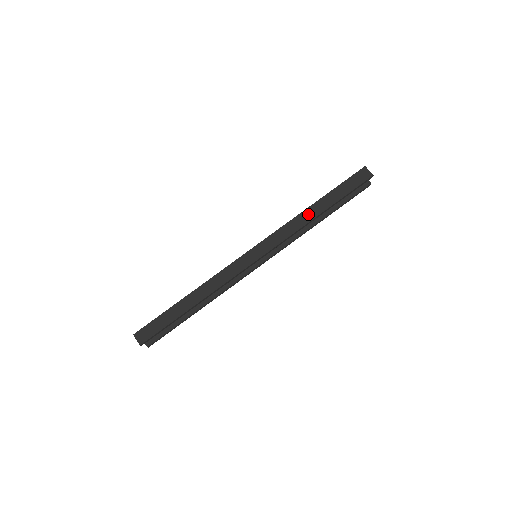
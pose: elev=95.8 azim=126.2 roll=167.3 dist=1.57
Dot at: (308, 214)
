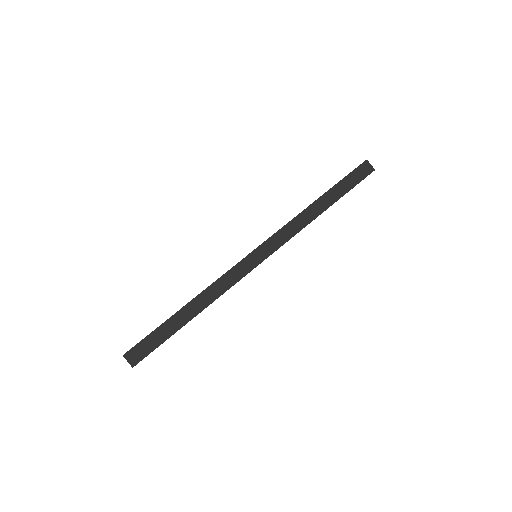
Dot at: (313, 211)
